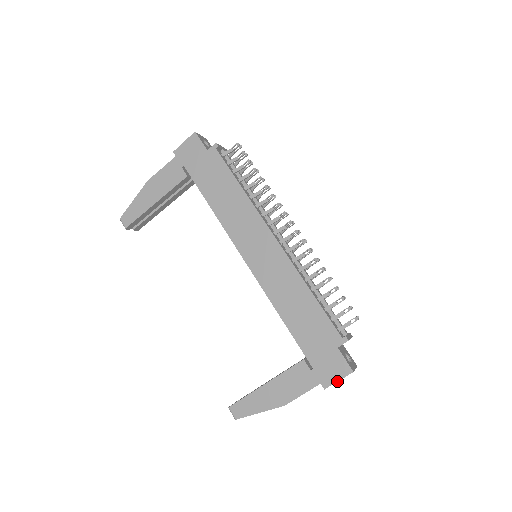
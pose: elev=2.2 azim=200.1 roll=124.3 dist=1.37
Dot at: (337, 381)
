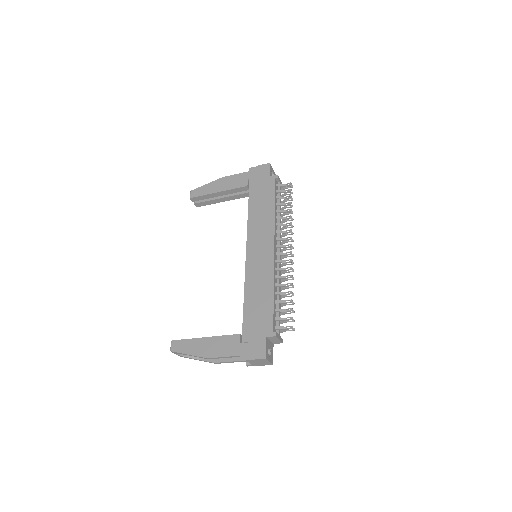
Dot at: (251, 359)
